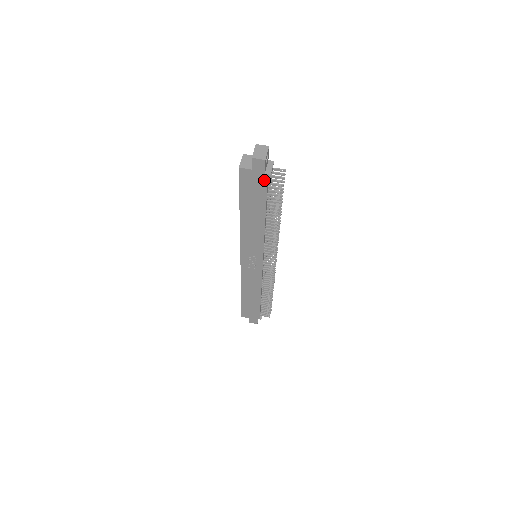
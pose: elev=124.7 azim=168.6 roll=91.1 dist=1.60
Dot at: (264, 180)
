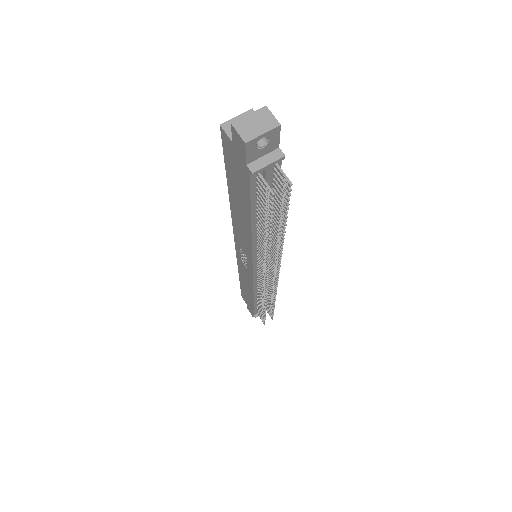
Dot at: (247, 173)
